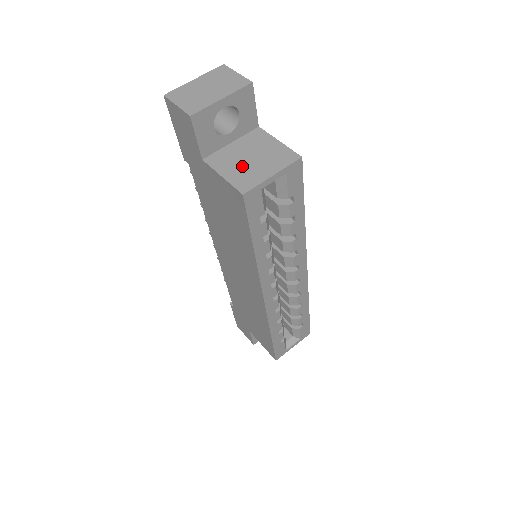
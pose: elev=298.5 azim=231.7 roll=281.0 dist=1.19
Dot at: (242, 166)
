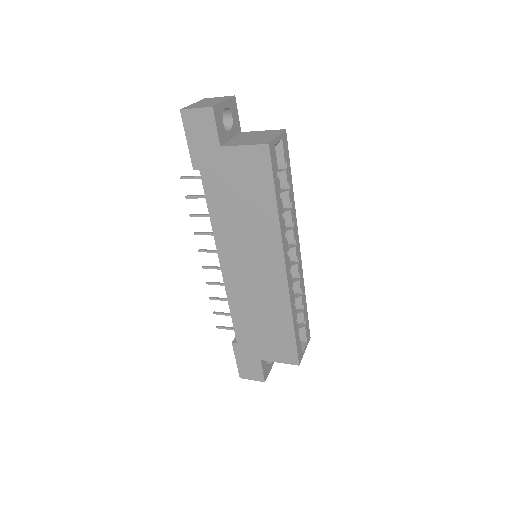
Dot at: (252, 140)
